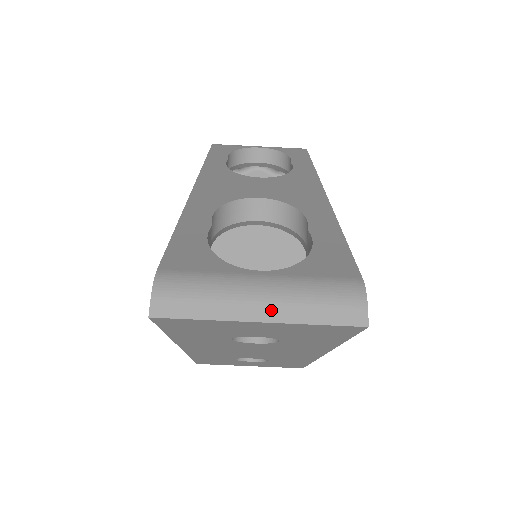
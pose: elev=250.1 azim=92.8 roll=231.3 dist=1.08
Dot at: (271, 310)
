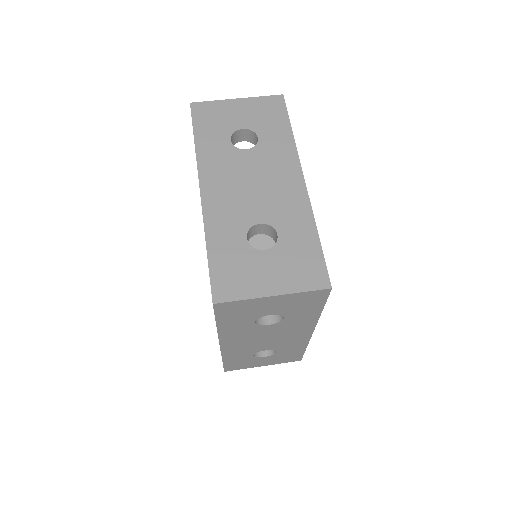
Dot at: occluded
